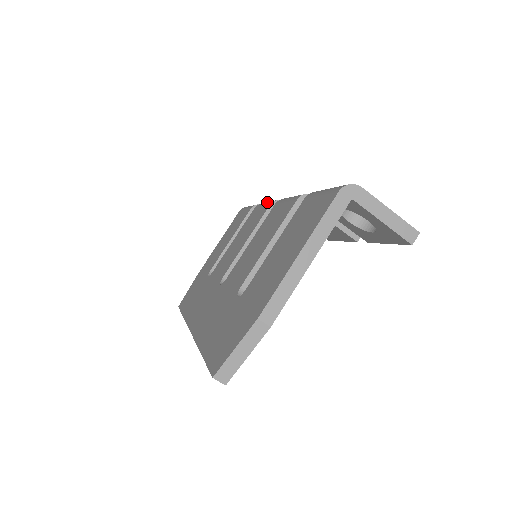
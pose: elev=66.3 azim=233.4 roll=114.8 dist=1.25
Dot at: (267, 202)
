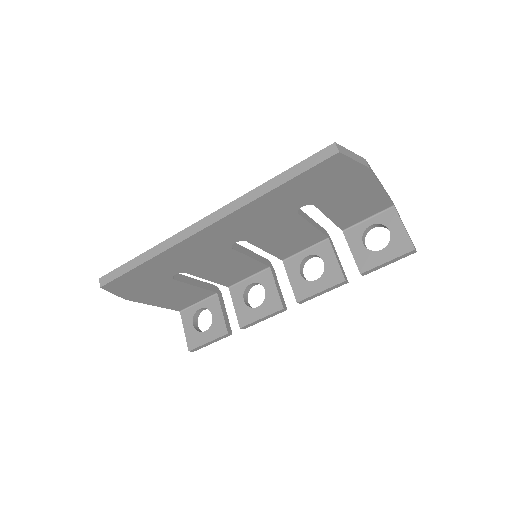
Dot at: occluded
